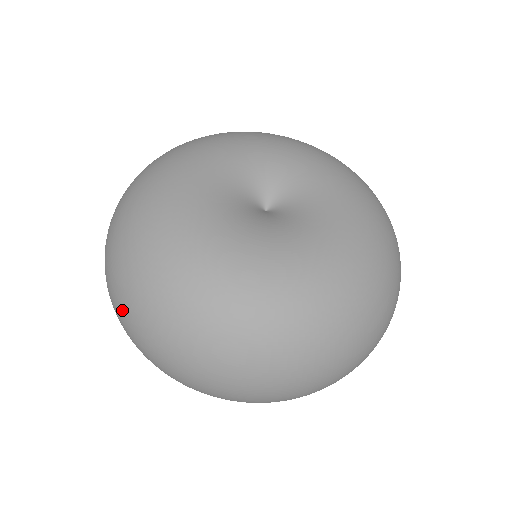
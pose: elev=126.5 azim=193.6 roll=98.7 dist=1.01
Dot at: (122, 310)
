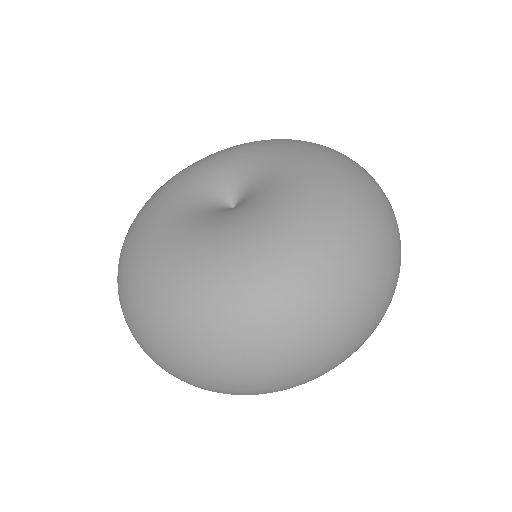
Dot at: (185, 365)
